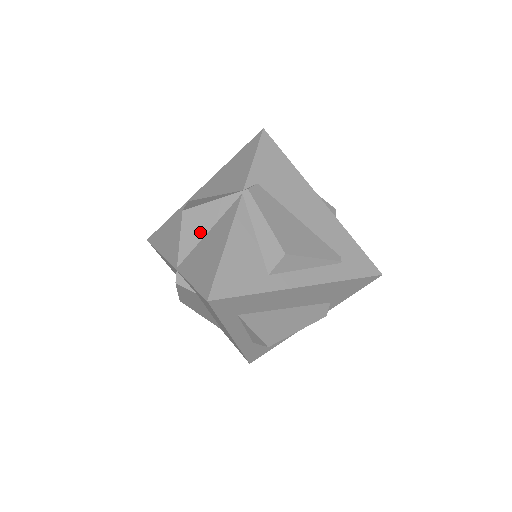
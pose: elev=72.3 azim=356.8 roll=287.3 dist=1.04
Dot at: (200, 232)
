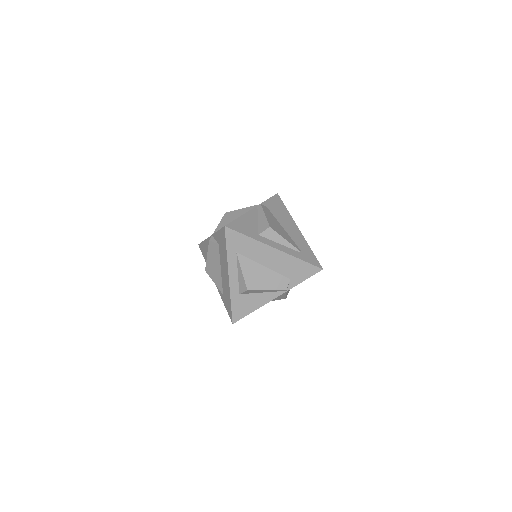
Dot at: (231, 220)
